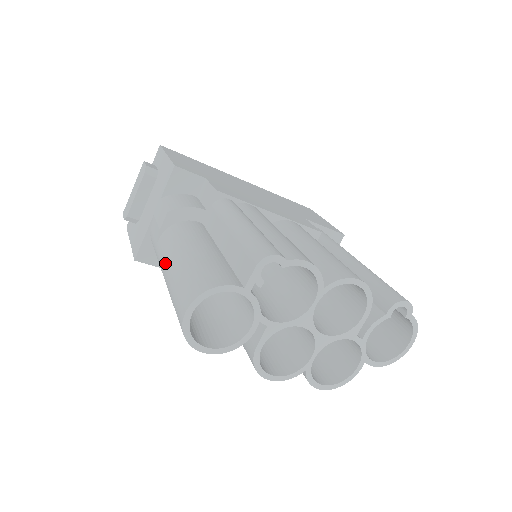
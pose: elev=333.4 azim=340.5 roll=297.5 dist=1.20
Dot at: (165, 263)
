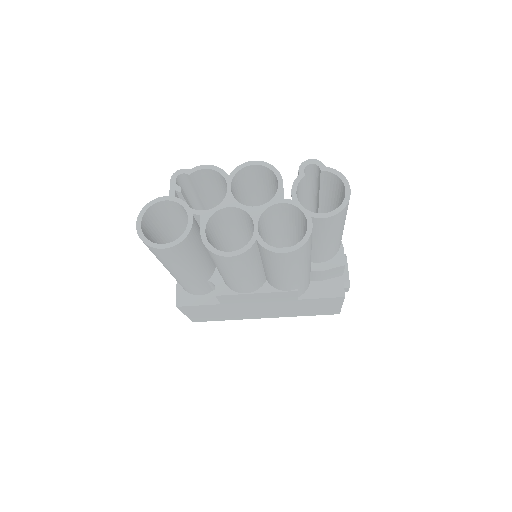
Dot at: occluded
